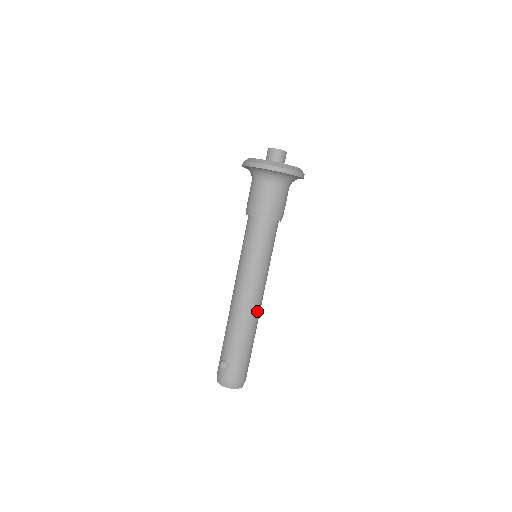
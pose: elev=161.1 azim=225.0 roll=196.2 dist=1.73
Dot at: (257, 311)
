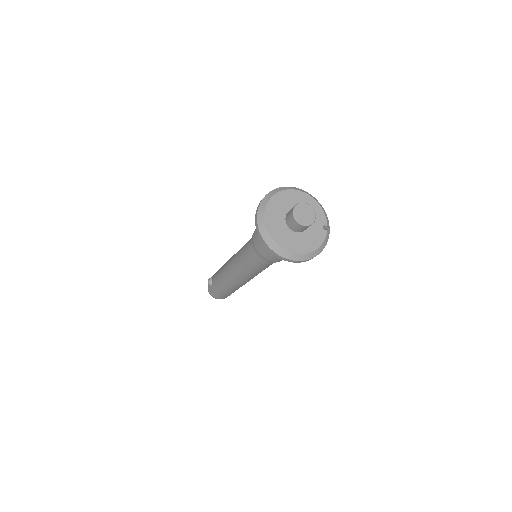
Dot at: (239, 284)
